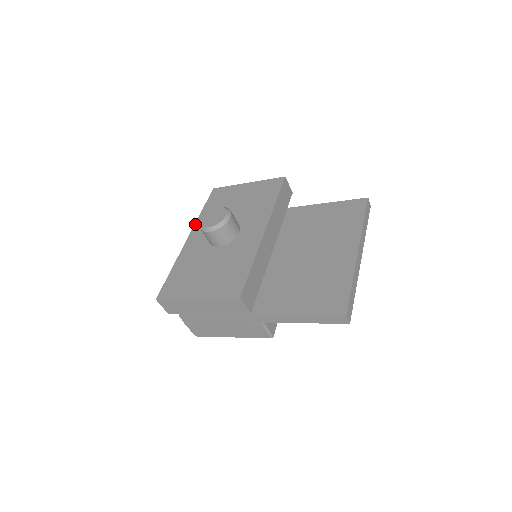
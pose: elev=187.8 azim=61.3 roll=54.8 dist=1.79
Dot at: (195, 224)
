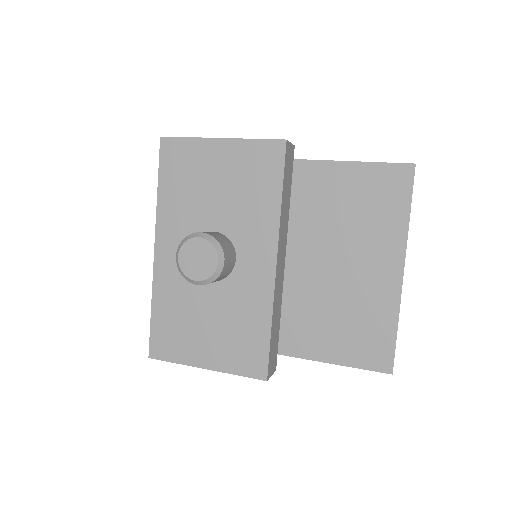
Dot at: (156, 222)
